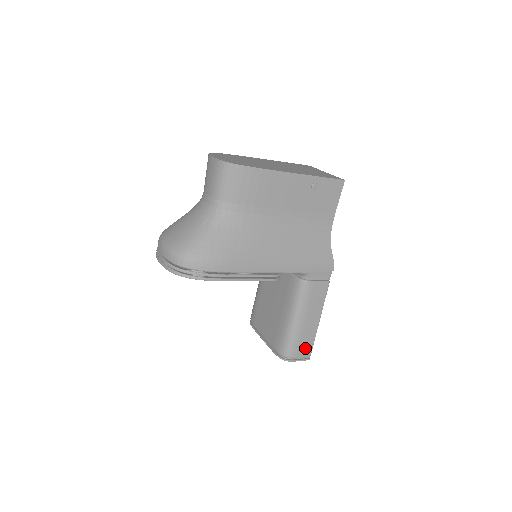
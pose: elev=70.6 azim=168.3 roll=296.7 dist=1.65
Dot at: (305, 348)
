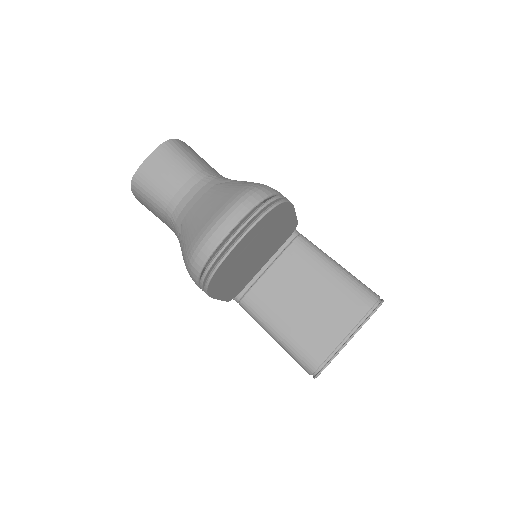
Dot at: occluded
